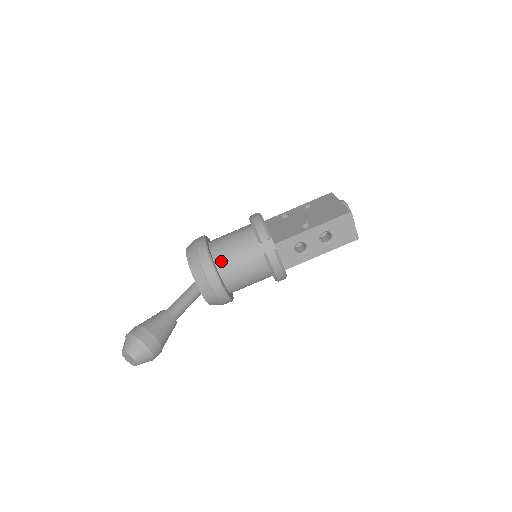
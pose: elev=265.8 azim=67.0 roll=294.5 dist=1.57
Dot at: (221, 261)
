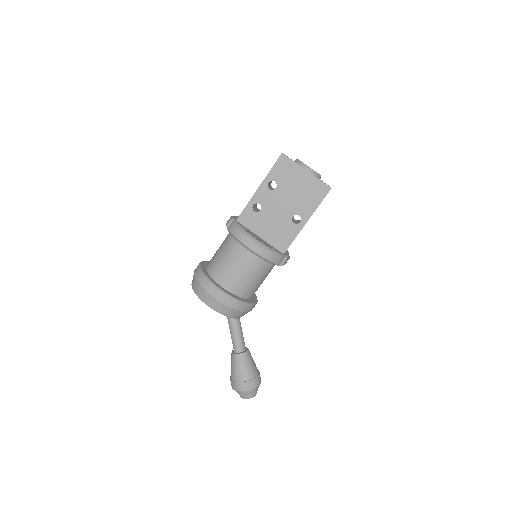
Dot at: (248, 294)
